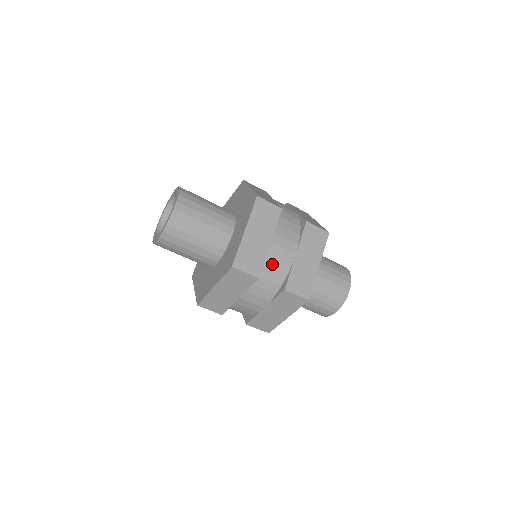
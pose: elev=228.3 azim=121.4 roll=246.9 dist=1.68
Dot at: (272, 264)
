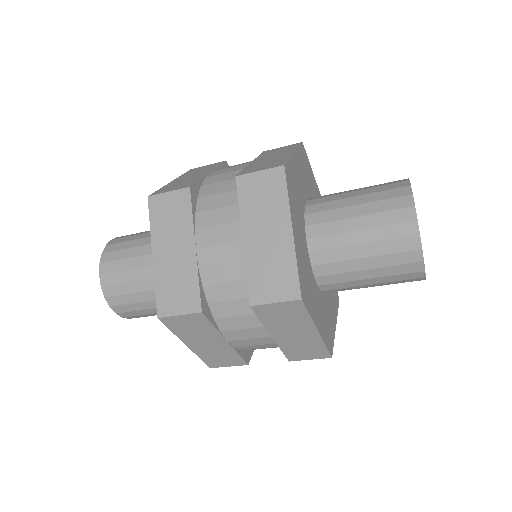
Dot at: (252, 348)
